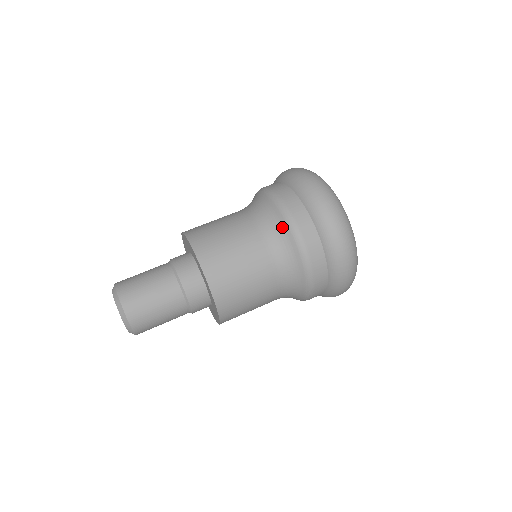
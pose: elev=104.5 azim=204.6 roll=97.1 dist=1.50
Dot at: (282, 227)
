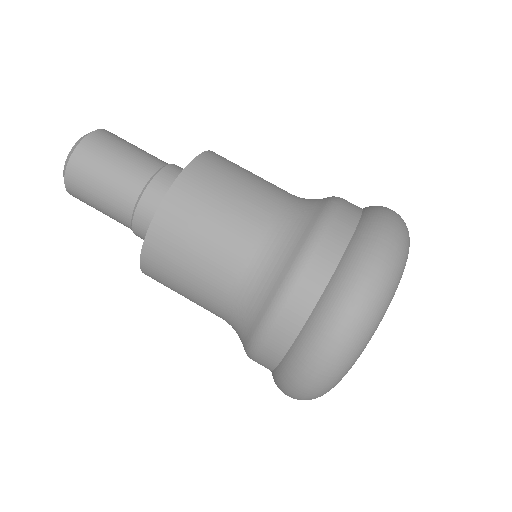
Dot at: (283, 266)
